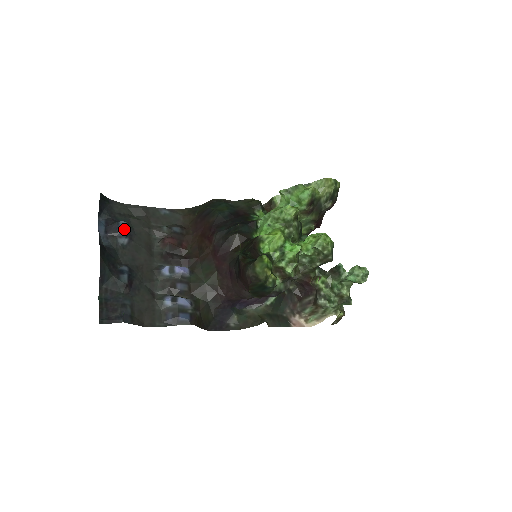
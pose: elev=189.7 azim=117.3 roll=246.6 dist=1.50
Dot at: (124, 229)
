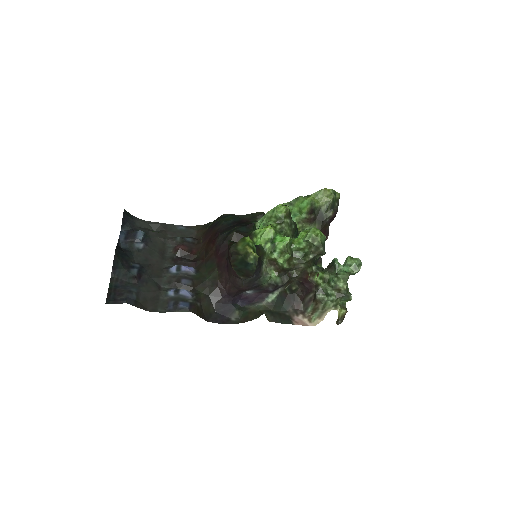
Dot at: (141, 236)
